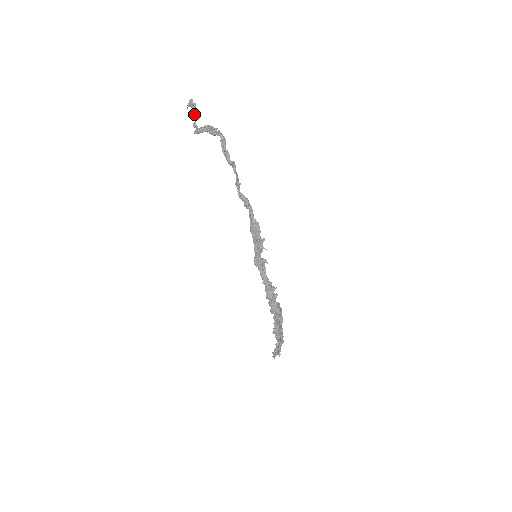
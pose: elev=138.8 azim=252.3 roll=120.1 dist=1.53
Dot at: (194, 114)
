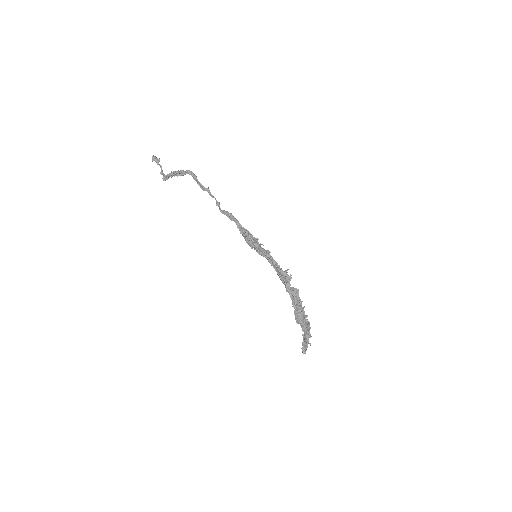
Dot at: (159, 165)
